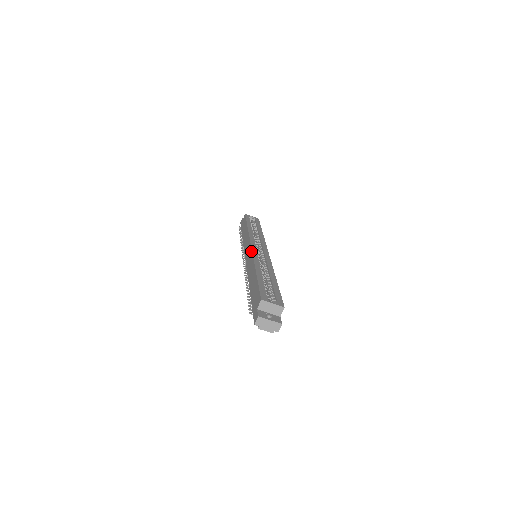
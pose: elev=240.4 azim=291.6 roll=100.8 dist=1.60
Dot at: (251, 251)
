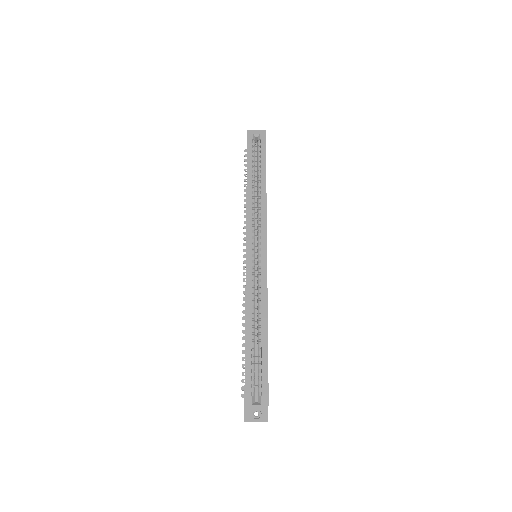
Dot at: occluded
